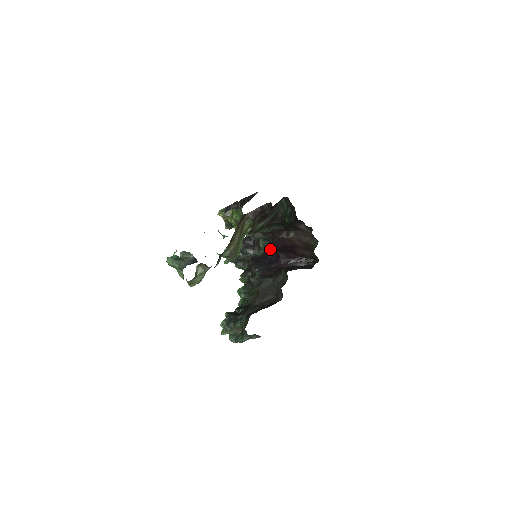
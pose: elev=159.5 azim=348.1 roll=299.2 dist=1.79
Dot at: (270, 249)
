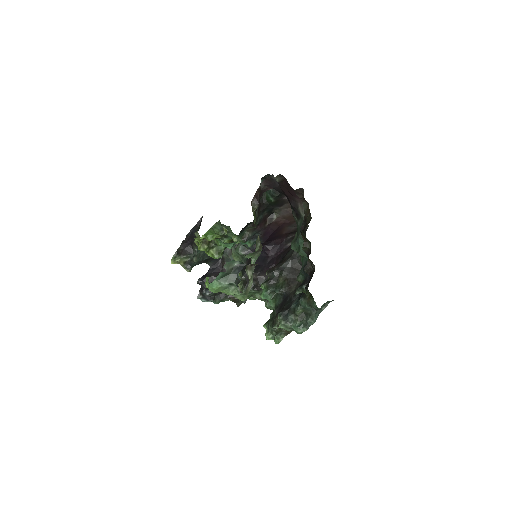
Dot at: occluded
